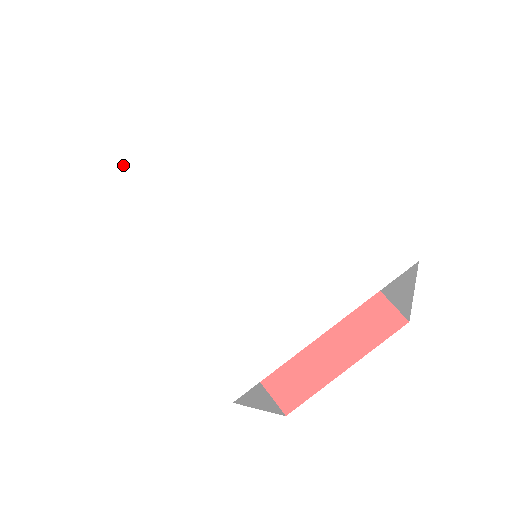
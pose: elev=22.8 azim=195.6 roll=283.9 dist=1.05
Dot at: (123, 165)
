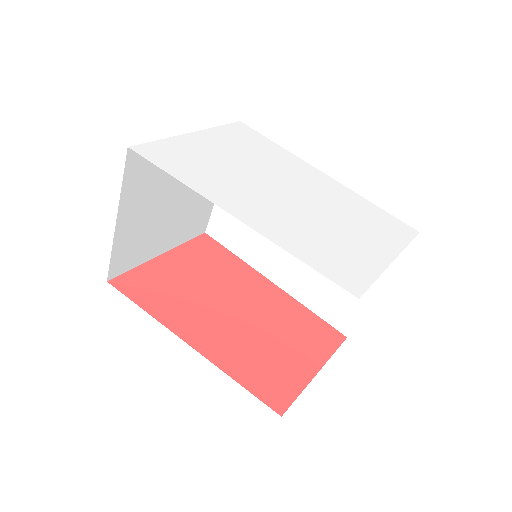
Dot at: (167, 141)
